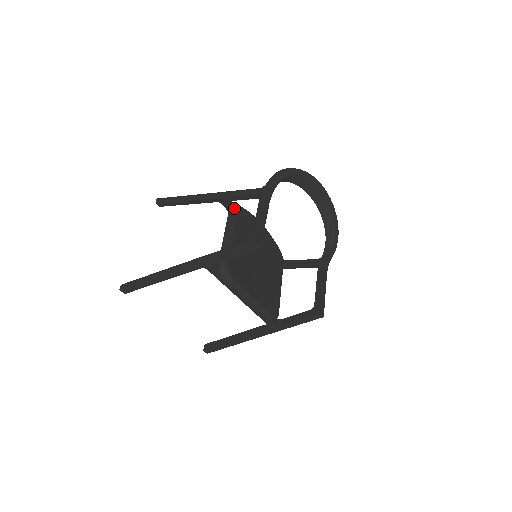
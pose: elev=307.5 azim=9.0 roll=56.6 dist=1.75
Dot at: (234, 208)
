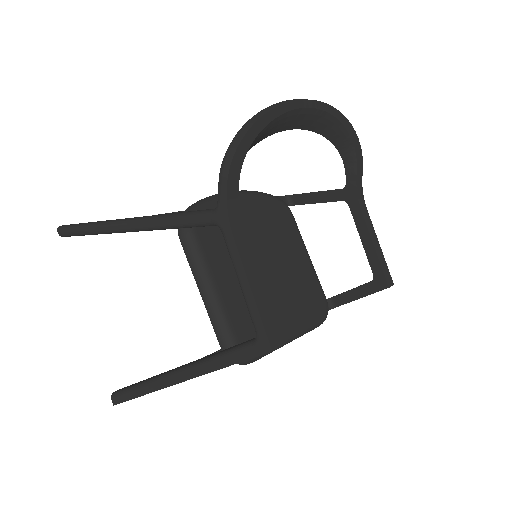
Dot at: (184, 229)
